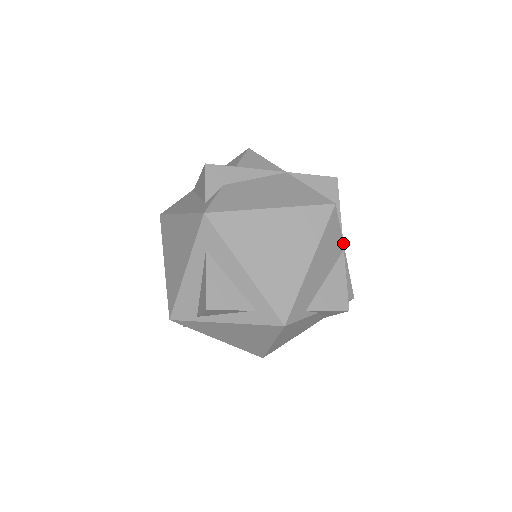
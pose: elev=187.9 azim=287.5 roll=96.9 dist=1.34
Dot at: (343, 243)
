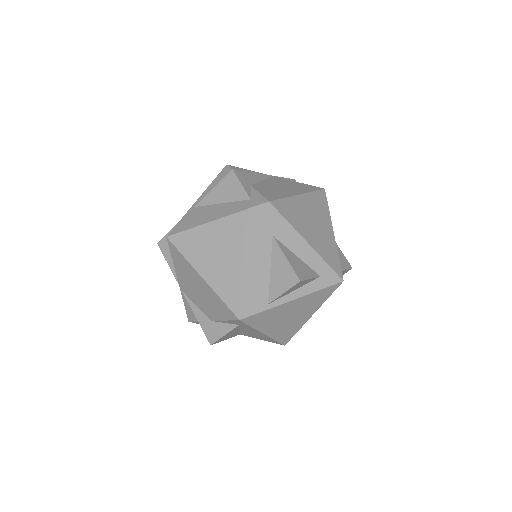
Dot at: occluded
